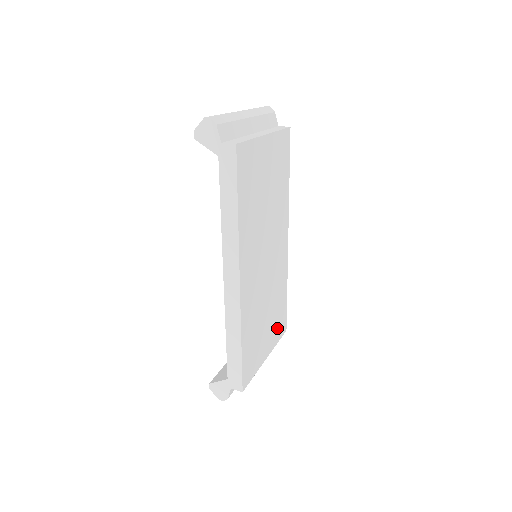
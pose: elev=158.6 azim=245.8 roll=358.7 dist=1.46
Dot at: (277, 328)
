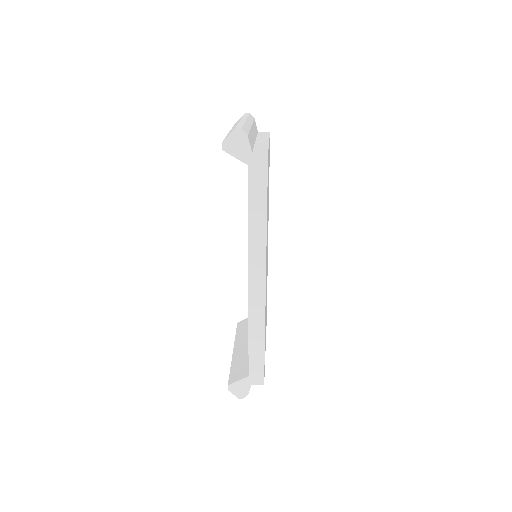
Dot at: occluded
